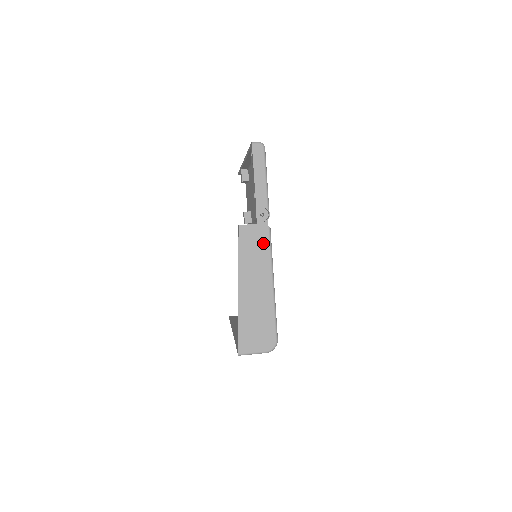
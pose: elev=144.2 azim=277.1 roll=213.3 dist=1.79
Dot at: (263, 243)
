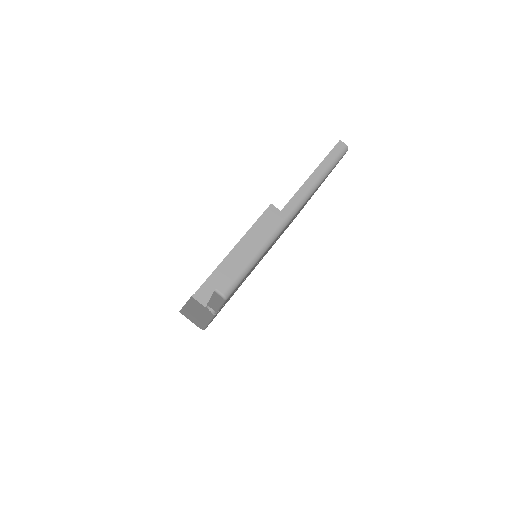
Dot at: (207, 313)
